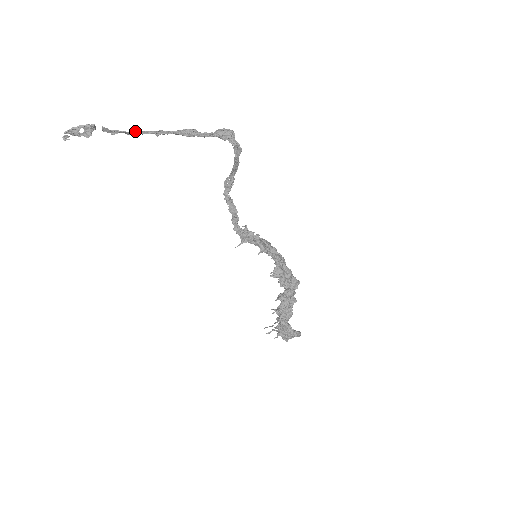
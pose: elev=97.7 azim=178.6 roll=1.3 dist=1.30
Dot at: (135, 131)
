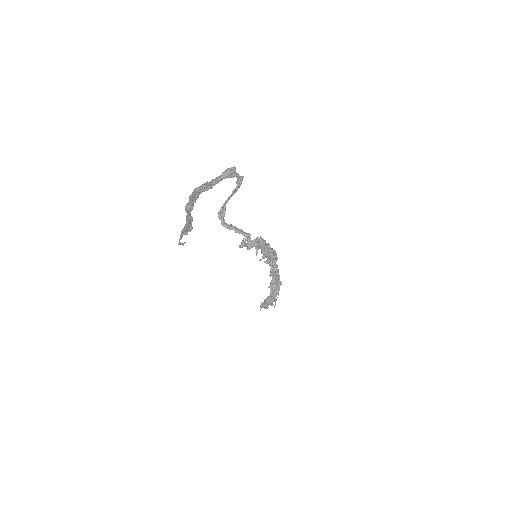
Dot at: (192, 206)
